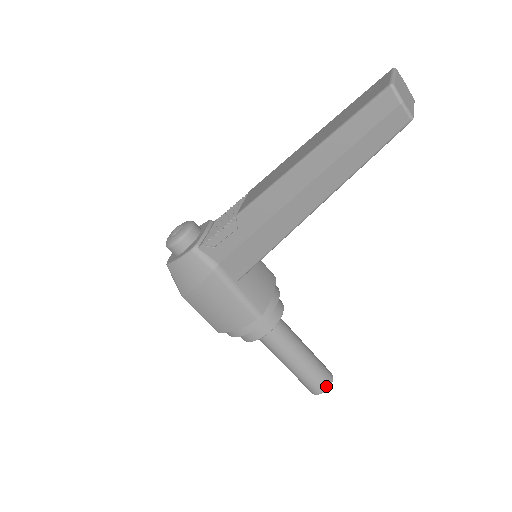
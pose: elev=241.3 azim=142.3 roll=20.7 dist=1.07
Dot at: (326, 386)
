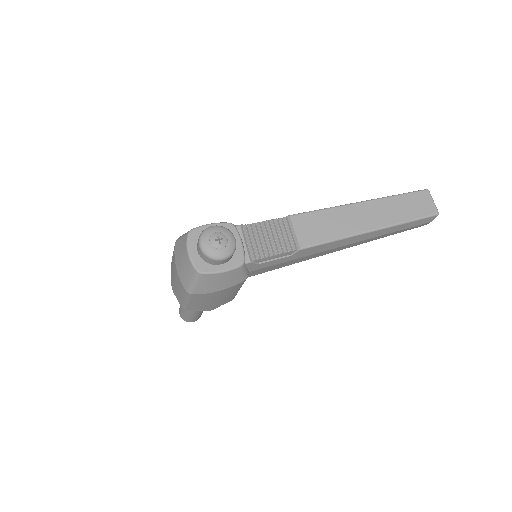
Dot at: occluded
